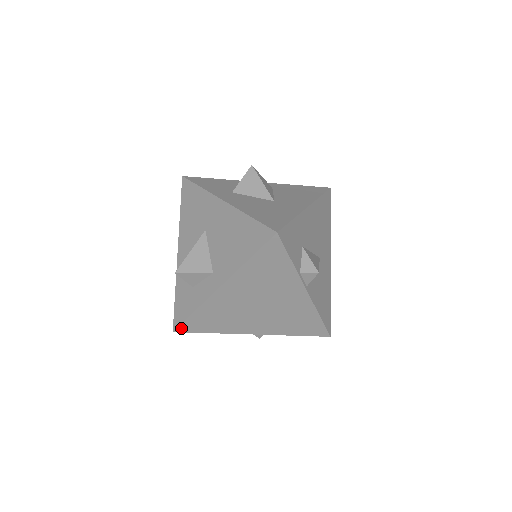
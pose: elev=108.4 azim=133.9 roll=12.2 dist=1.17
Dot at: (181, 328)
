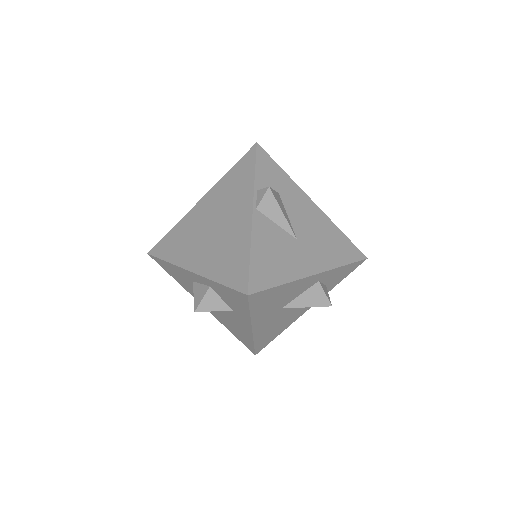
Dot at: (154, 250)
